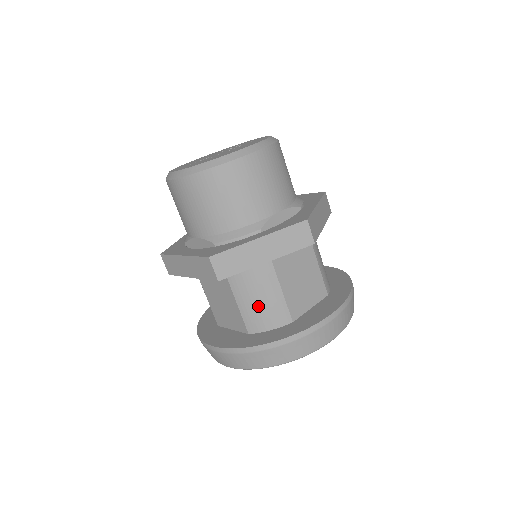
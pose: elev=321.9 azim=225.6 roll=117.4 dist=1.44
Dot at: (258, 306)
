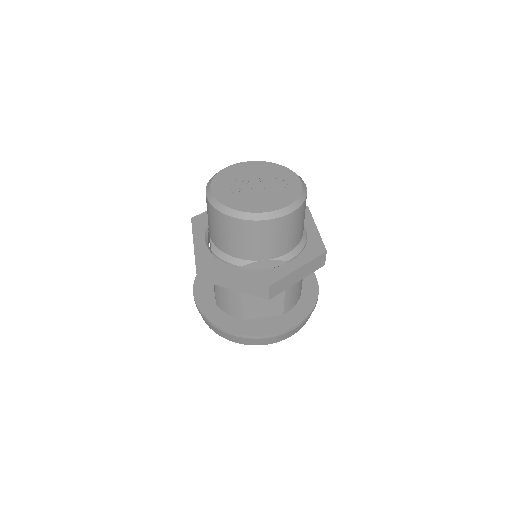
Dot at: (225, 299)
